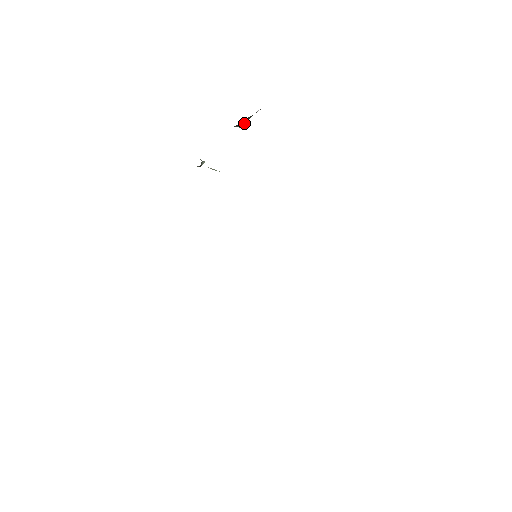
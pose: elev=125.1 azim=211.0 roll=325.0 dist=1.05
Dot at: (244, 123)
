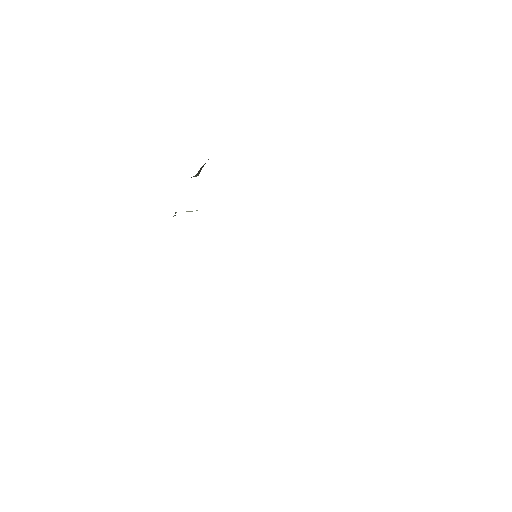
Dot at: (199, 173)
